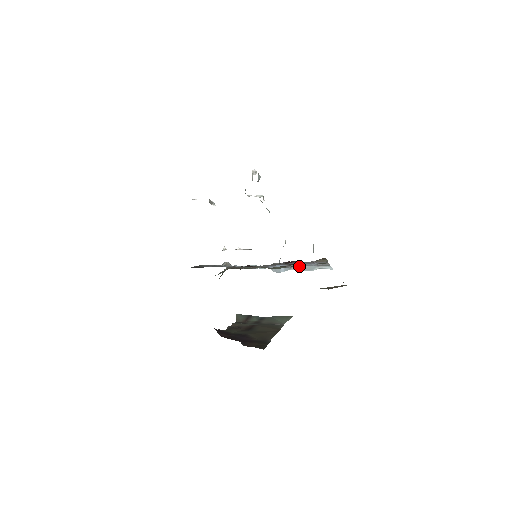
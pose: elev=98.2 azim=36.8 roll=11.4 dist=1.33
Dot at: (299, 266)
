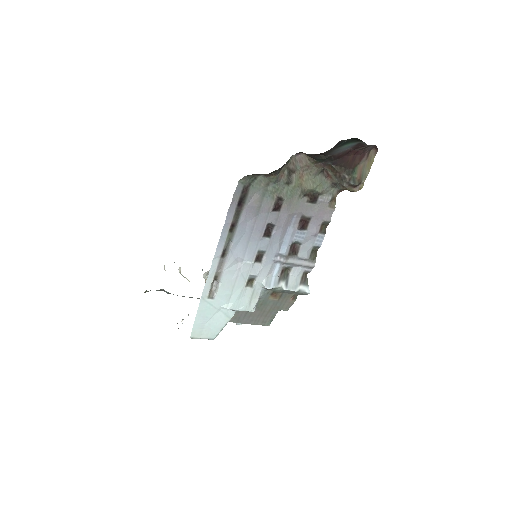
Dot at: (285, 281)
